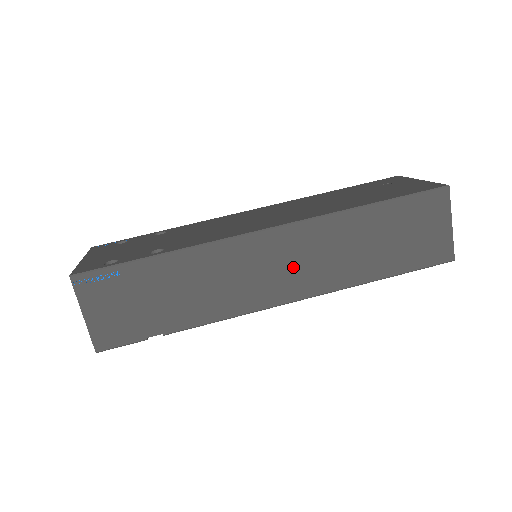
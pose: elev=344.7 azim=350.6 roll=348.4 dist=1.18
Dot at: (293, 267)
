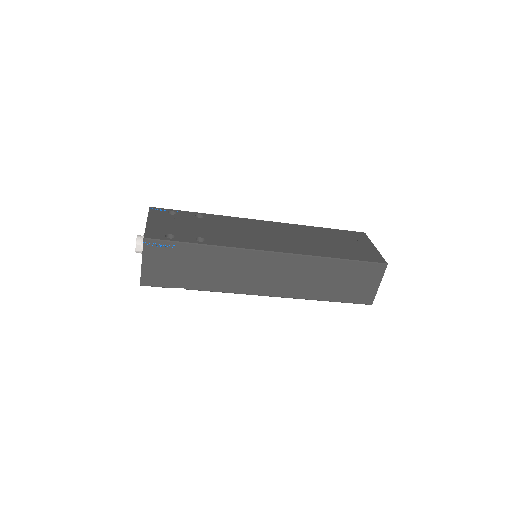
Dot at: (278, 277)
